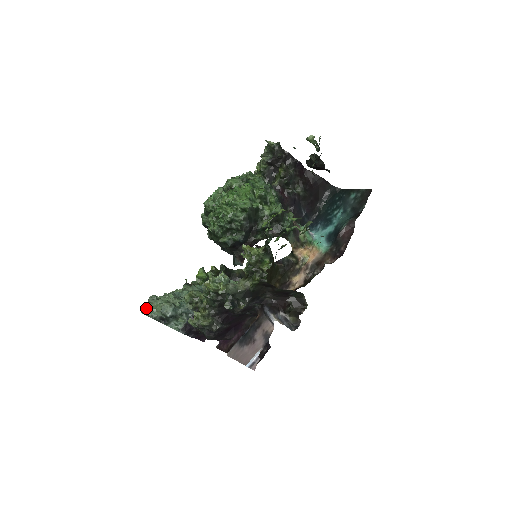
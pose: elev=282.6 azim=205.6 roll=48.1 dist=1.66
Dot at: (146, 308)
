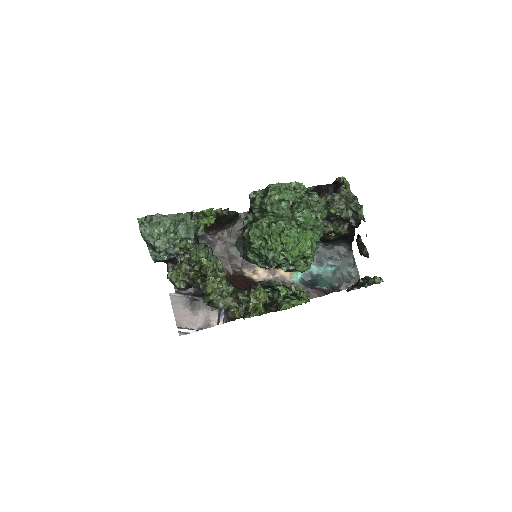
Dot at: (145, 222)
